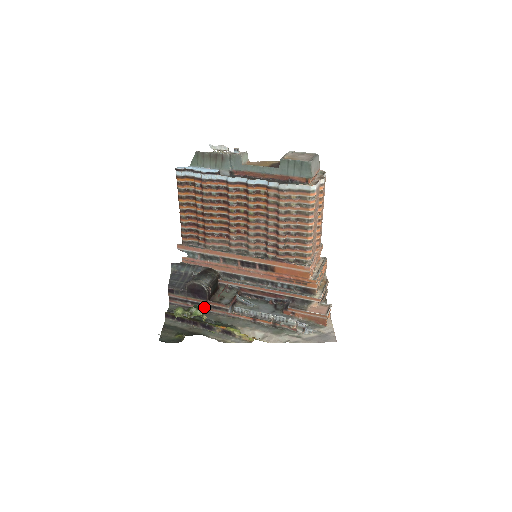
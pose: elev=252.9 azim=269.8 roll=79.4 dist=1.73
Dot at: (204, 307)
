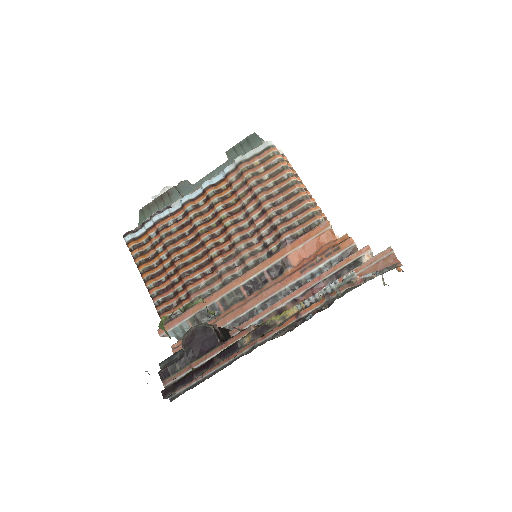
Dot at: occluded
